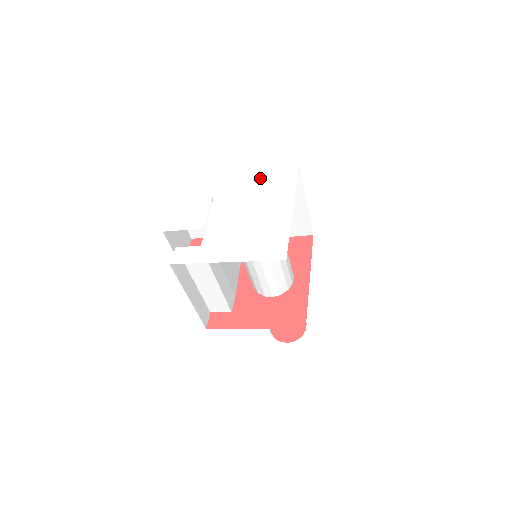
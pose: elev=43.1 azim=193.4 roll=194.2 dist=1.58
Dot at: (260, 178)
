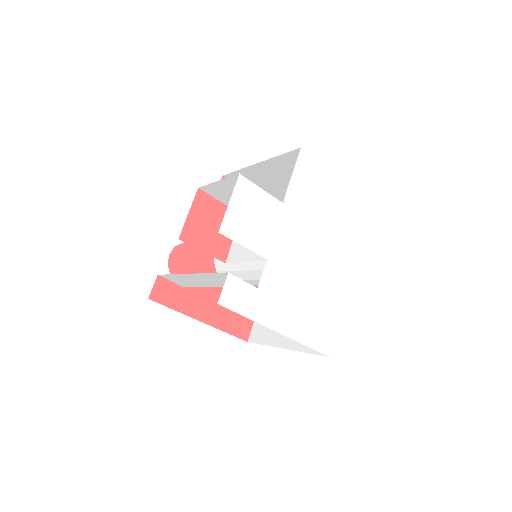
Dot at: (336, 198)
